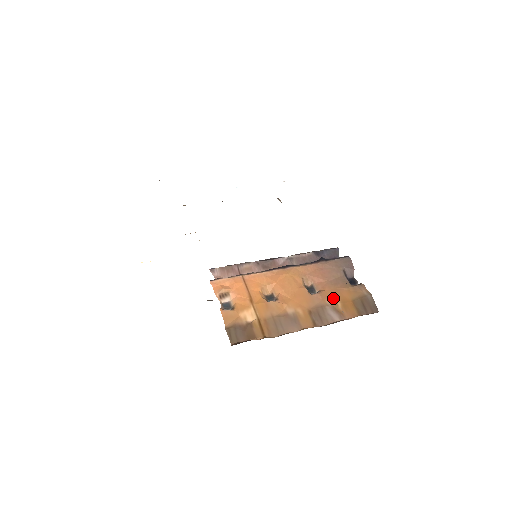
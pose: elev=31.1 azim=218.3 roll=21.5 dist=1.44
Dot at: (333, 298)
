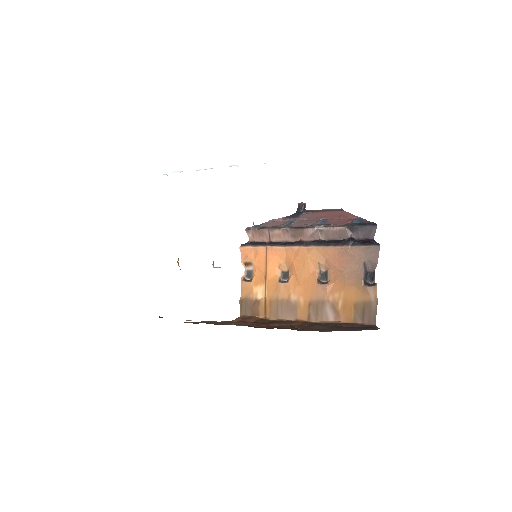
Dot at: (337, 295)
